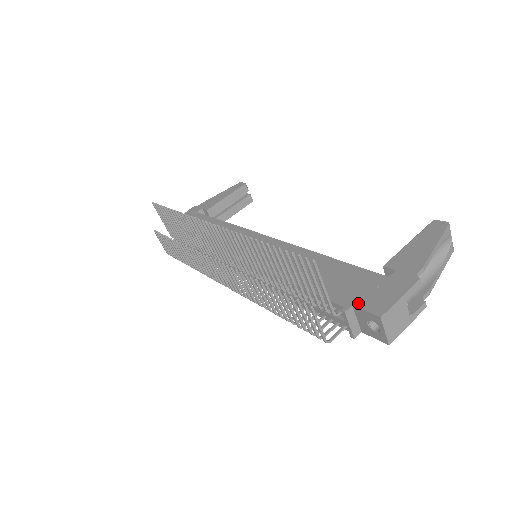
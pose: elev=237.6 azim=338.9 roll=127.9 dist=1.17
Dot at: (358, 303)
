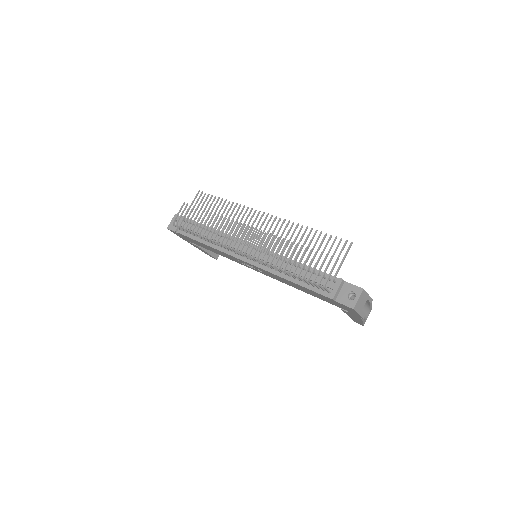
Dot at: (348, 283)
